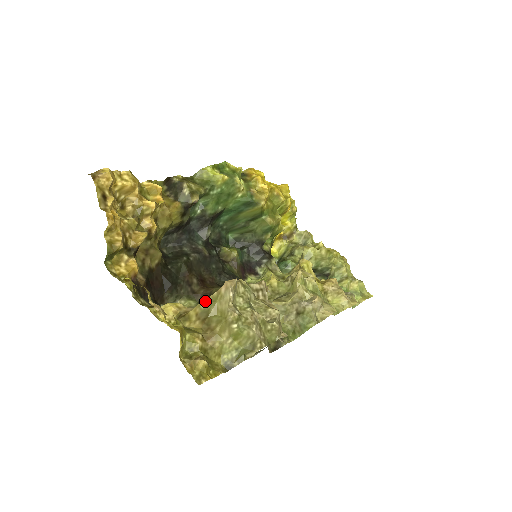
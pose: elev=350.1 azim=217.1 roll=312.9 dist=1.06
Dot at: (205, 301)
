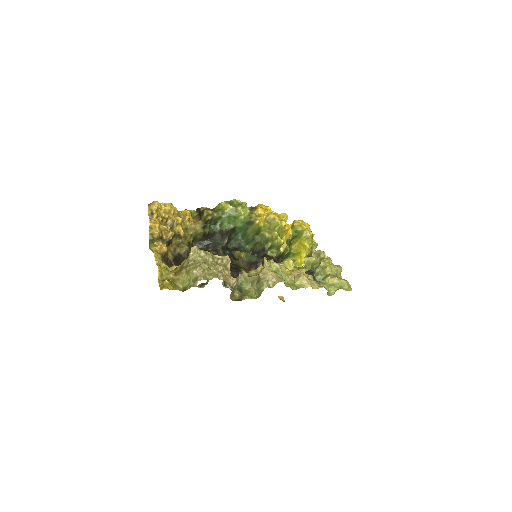
Dot at: (185, 260)
